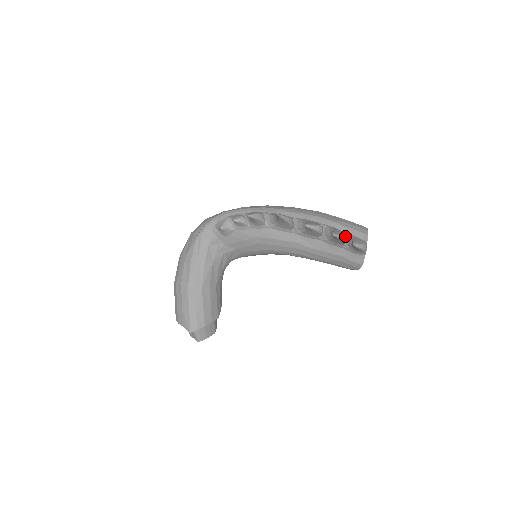
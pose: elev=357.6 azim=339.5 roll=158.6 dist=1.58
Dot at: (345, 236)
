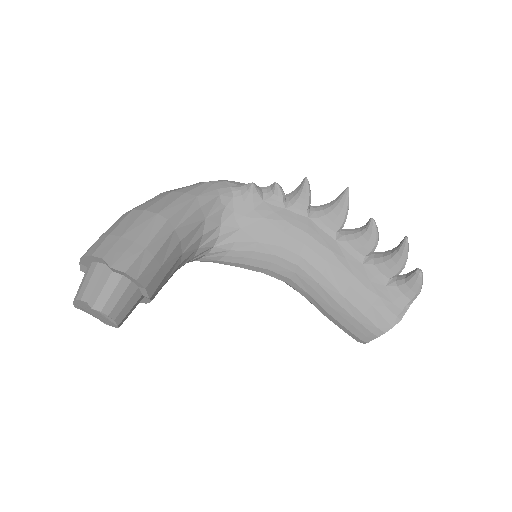
Dot at: (406, 259)
